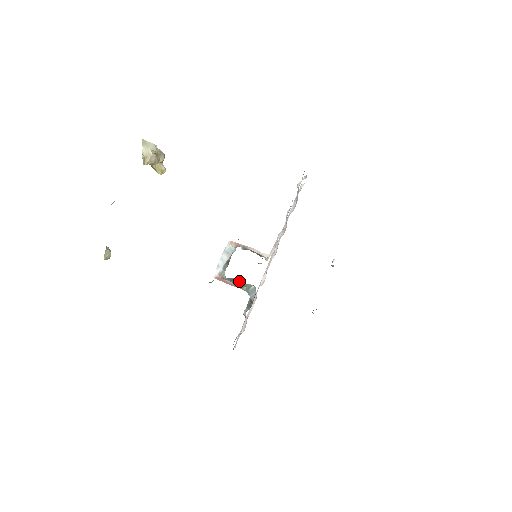
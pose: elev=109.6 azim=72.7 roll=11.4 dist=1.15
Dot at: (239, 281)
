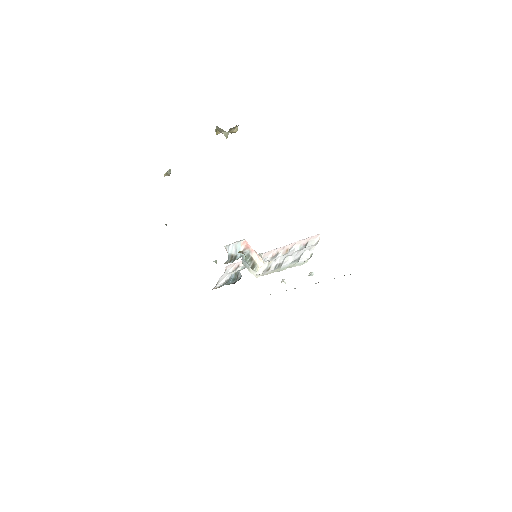
Dot at: occluded
